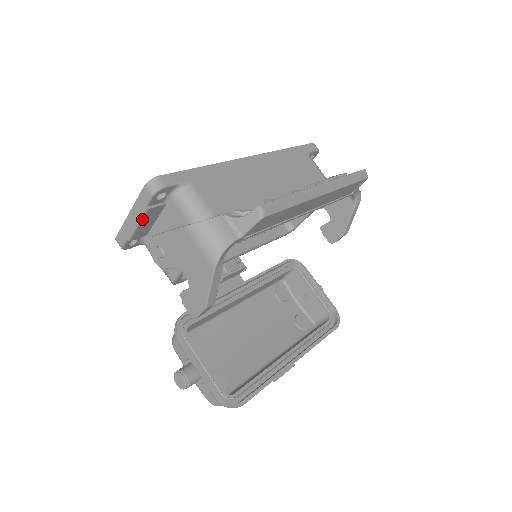
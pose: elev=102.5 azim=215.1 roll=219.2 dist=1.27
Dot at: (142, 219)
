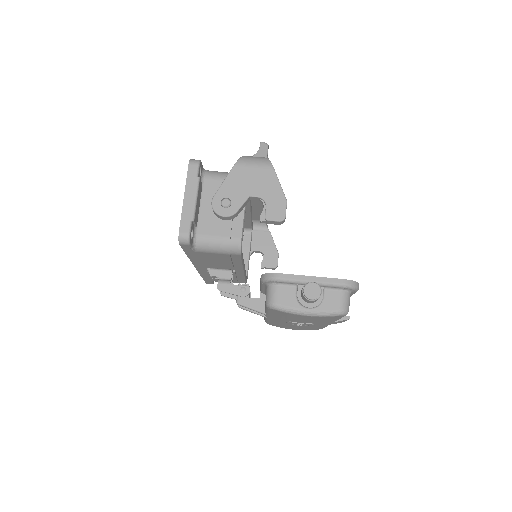
Dot at: (198, 191)
